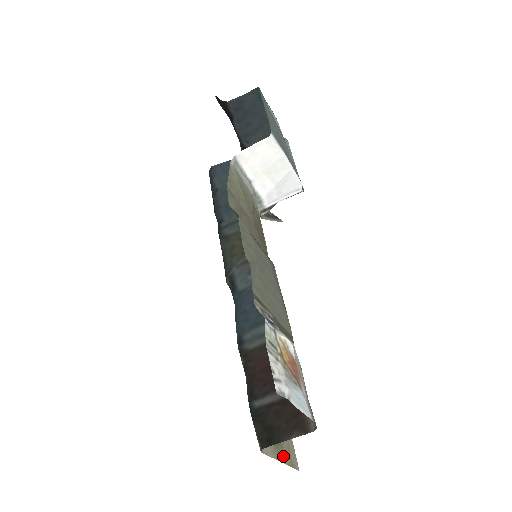
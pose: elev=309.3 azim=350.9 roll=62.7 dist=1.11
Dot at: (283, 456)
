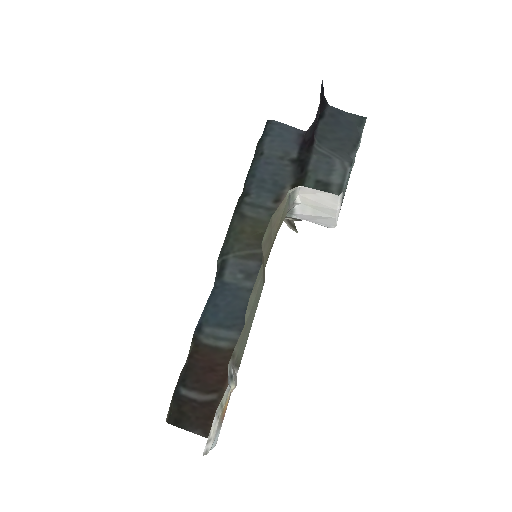
Dot at: occluded
